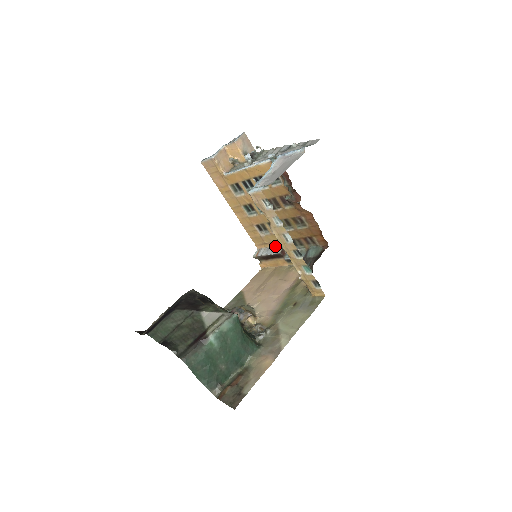
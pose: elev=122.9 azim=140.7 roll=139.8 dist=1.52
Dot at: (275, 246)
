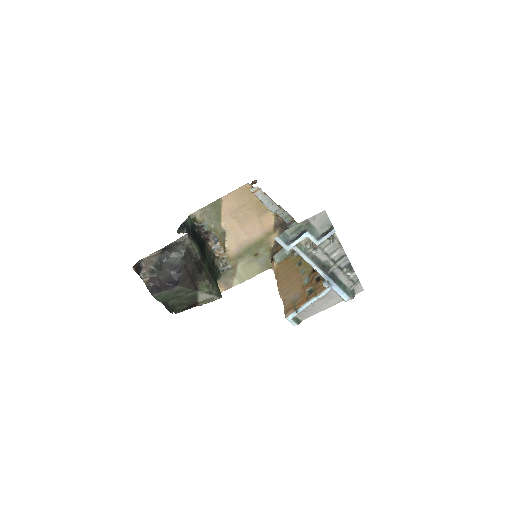
Dot at: (274, 202)
